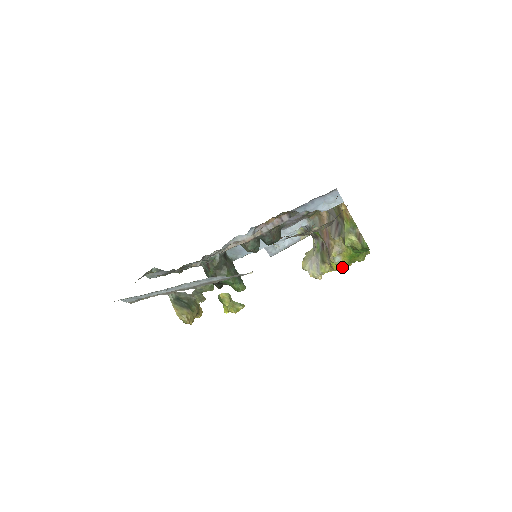
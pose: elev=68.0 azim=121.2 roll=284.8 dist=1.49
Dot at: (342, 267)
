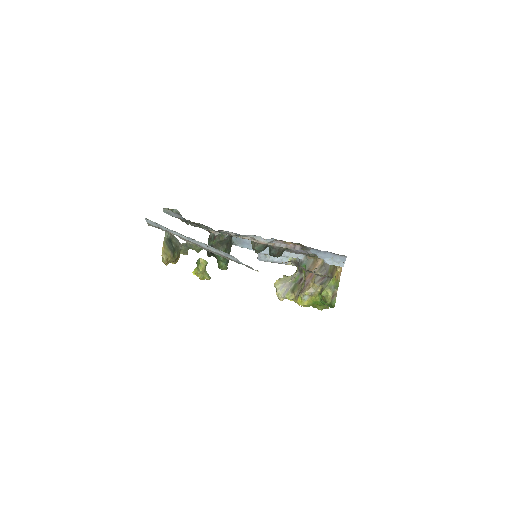
Dot at: (304, 304)
